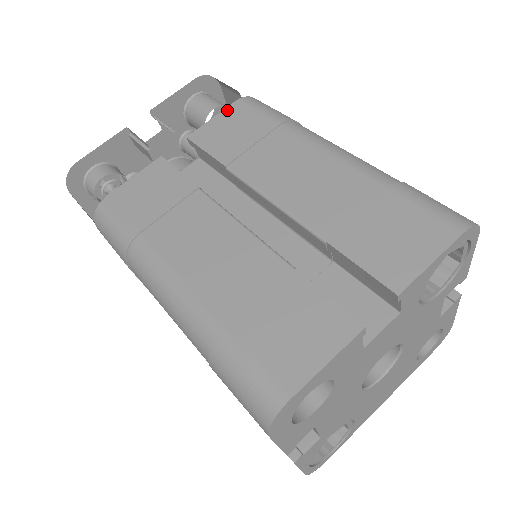
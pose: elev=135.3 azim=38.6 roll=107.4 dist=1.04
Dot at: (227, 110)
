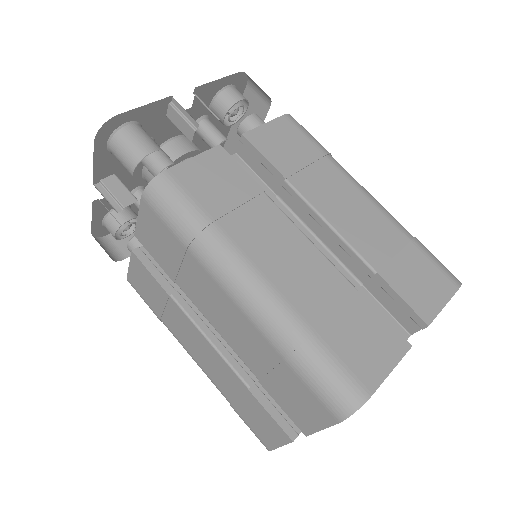
Dot at: (141, 210)
